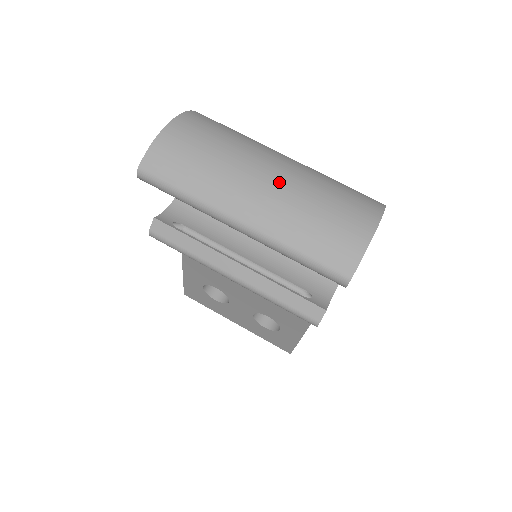
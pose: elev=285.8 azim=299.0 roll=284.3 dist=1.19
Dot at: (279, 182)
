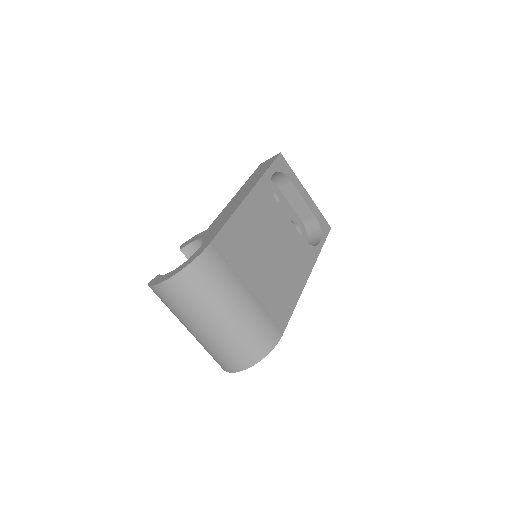
Dot at: (205, 335)
